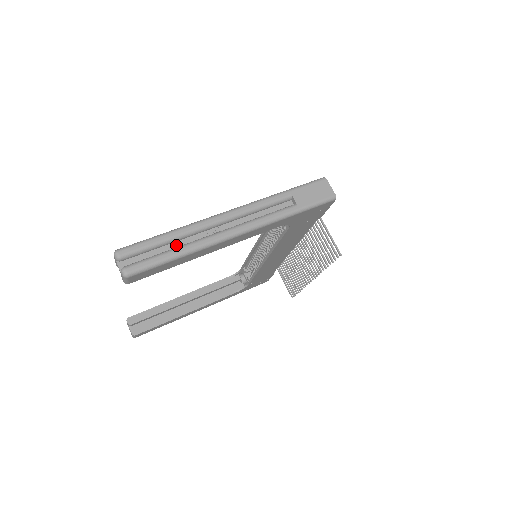
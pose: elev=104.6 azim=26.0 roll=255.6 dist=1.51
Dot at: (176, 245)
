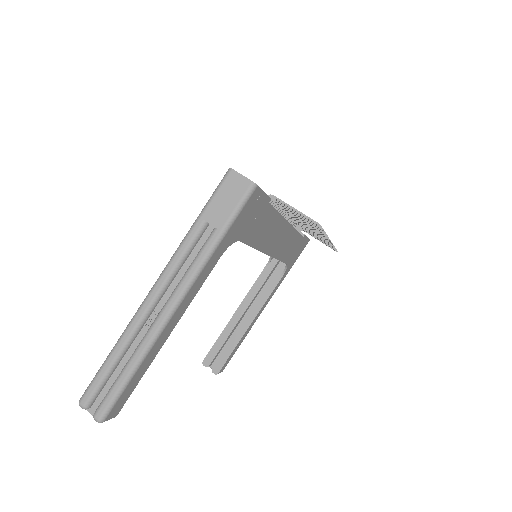
Dot at: (127, 359)
